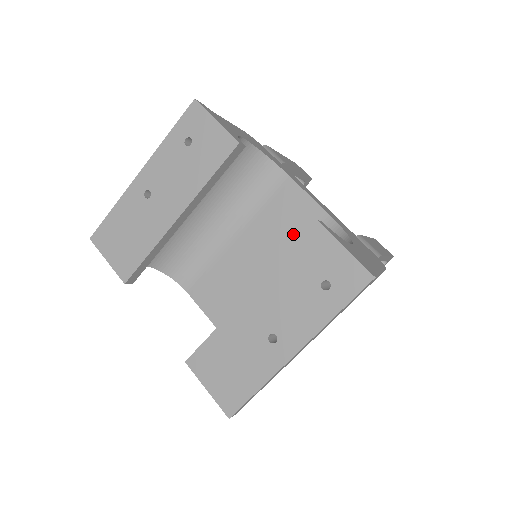
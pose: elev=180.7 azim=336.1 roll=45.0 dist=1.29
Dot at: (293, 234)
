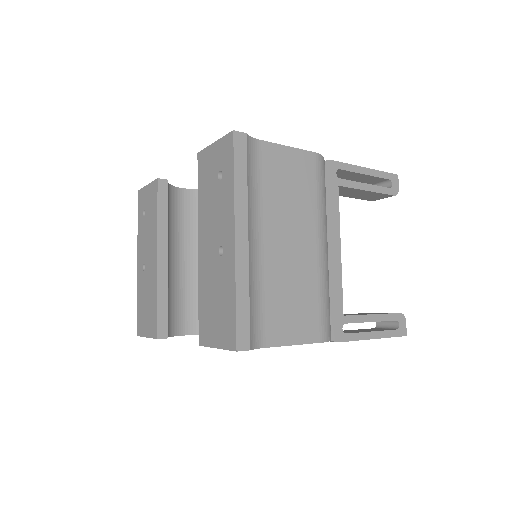
Dot at: occluded
